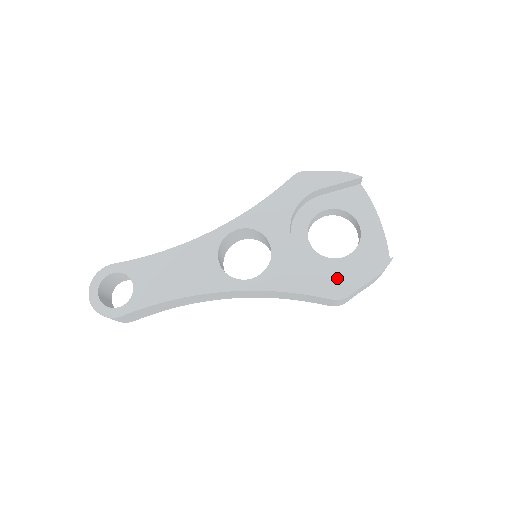
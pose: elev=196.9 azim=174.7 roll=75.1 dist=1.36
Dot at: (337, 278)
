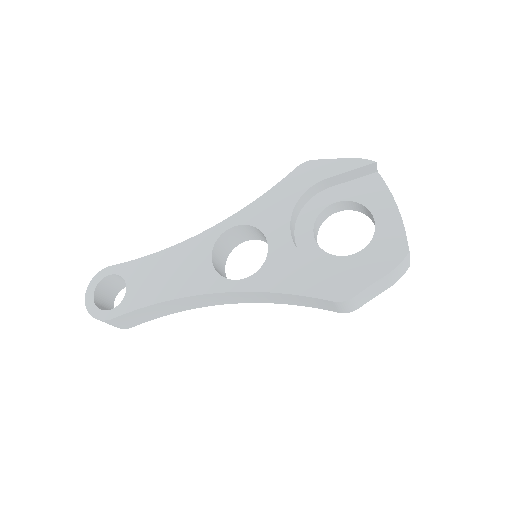
Dot at: (340, 276)
